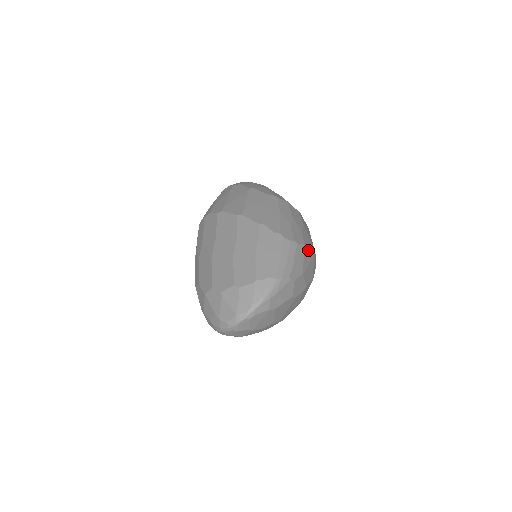
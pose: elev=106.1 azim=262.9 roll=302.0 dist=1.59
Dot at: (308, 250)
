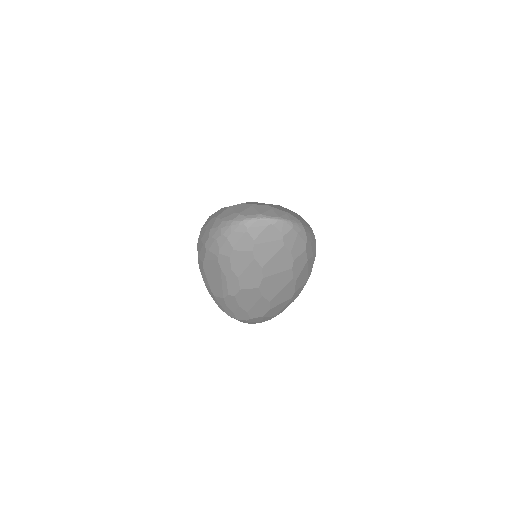
Dot at: (313, 263)
